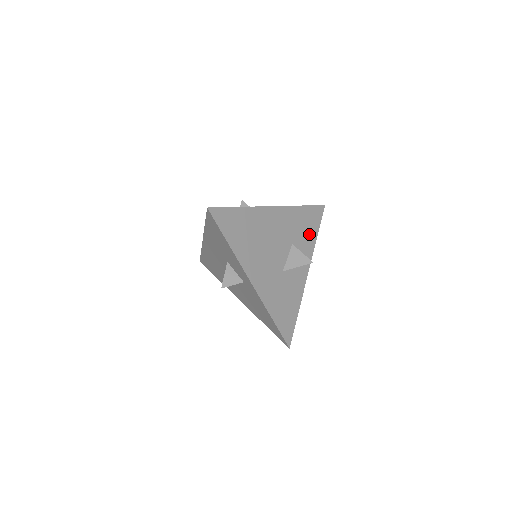
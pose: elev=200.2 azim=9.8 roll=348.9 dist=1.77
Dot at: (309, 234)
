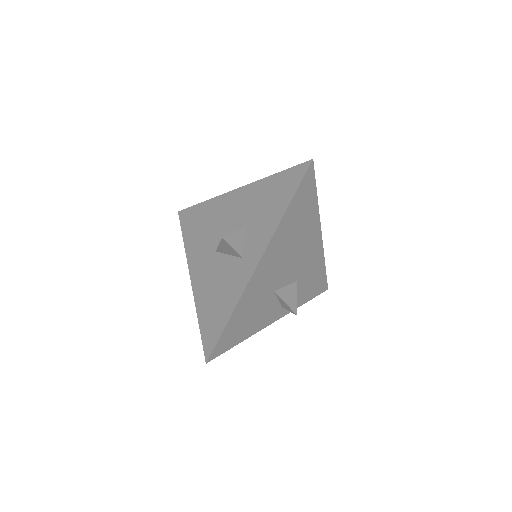
Dot at: (306, 293)
